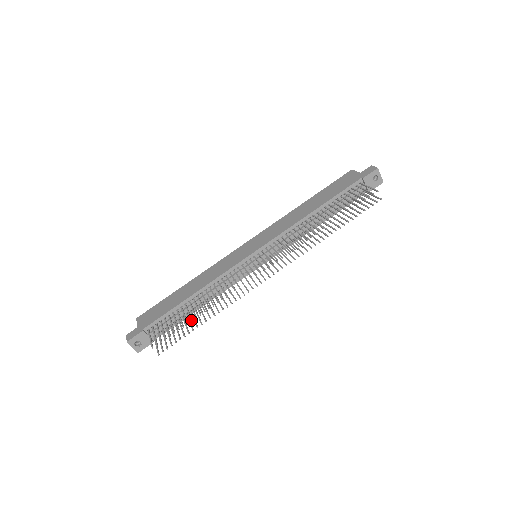
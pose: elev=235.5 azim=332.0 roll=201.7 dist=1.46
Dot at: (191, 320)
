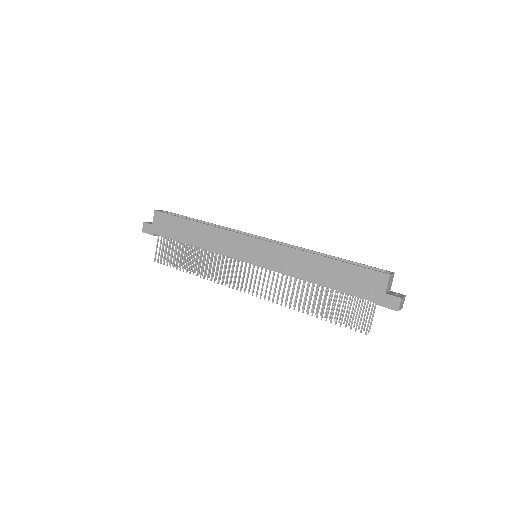
Dot at: (183, 271)
